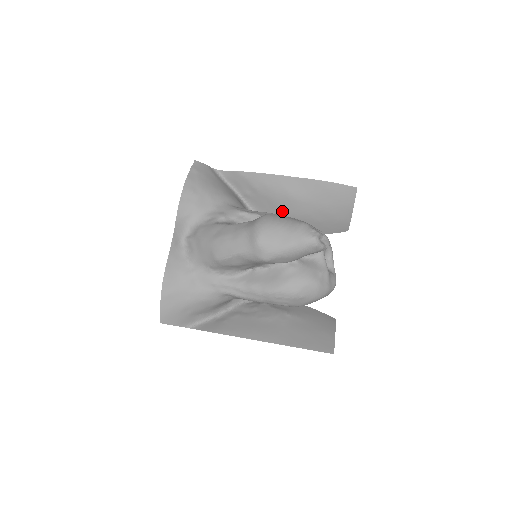
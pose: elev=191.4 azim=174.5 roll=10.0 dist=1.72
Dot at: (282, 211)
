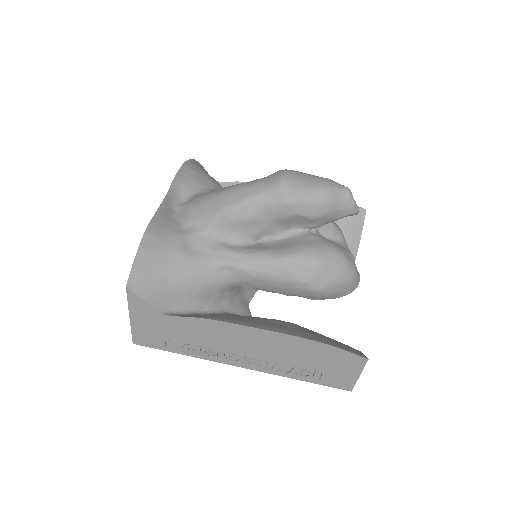
Dot at: occluded
